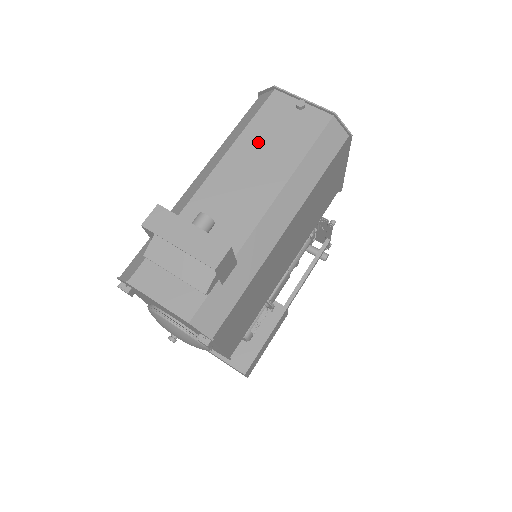
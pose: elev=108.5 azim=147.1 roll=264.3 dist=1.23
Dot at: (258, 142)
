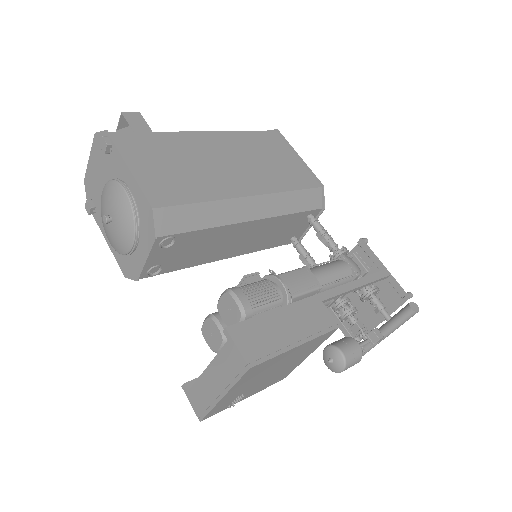
Dot at: occluded
